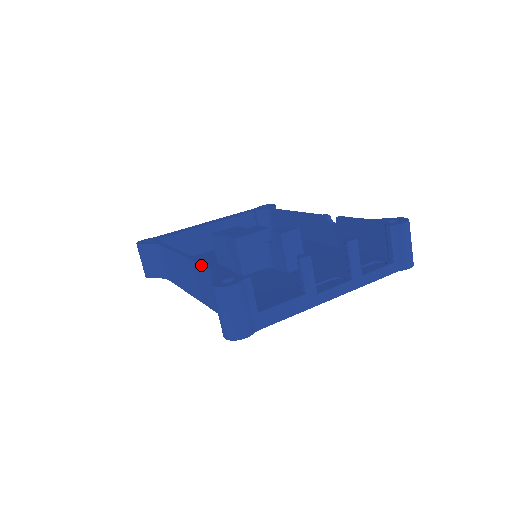
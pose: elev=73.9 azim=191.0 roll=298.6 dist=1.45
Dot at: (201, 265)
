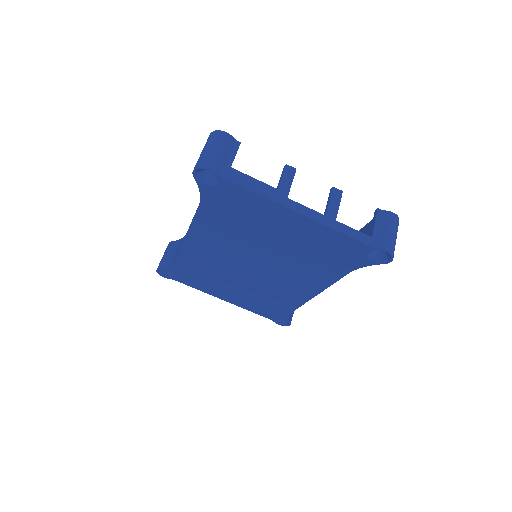
Dot at: occluded
